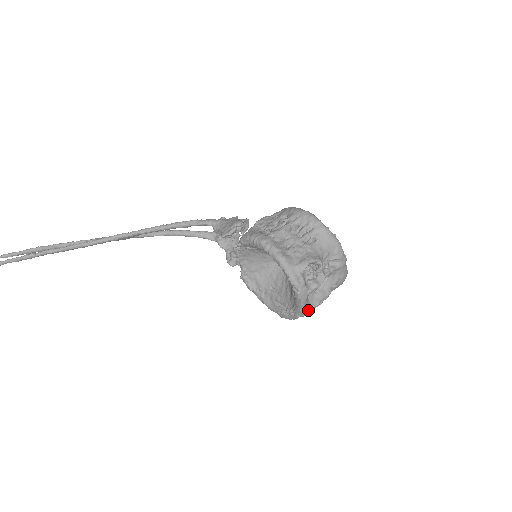
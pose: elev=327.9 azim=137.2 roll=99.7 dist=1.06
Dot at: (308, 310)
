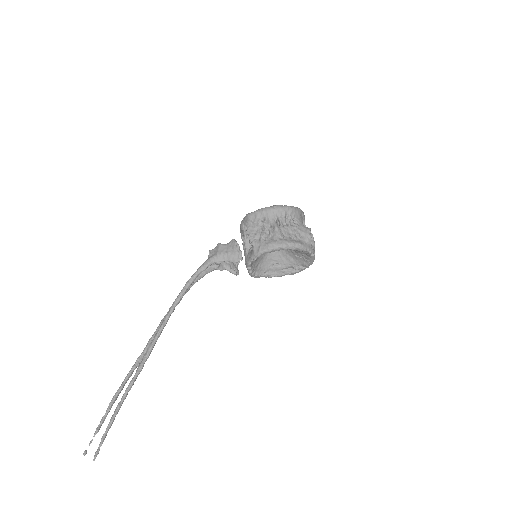
Dot at: occluded
